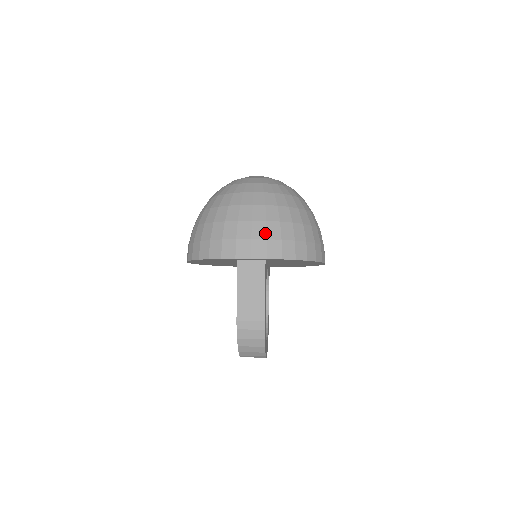
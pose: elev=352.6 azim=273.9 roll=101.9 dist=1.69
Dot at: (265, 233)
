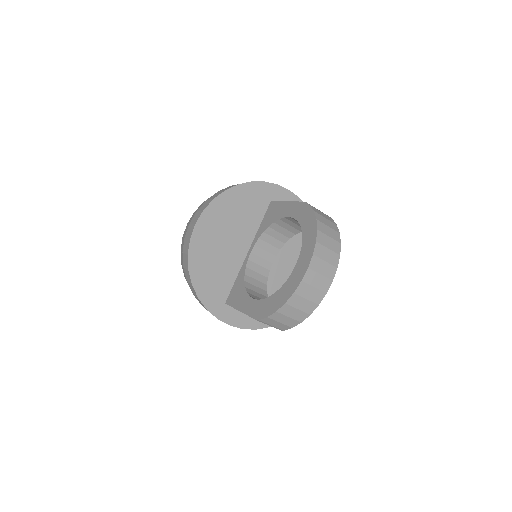
Dot at: occluded
